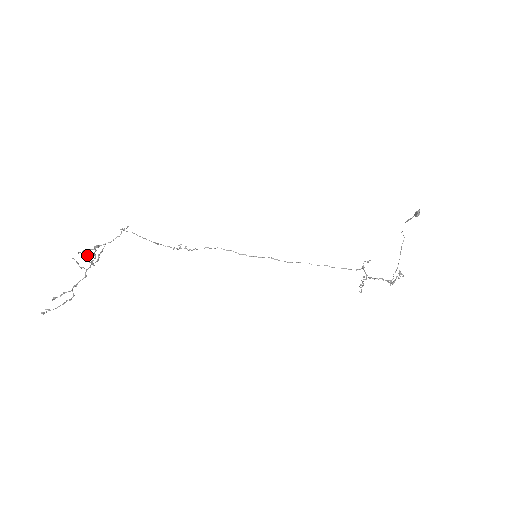
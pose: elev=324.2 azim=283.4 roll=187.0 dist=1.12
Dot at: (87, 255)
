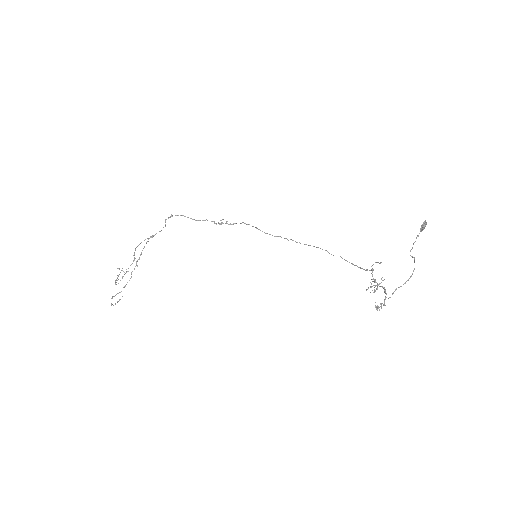
Dot at: (134, 257)
